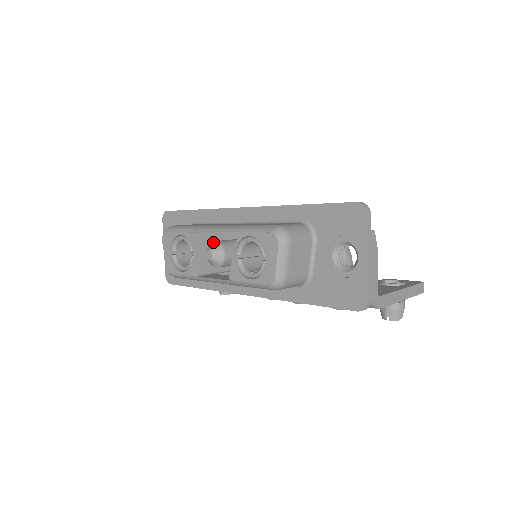
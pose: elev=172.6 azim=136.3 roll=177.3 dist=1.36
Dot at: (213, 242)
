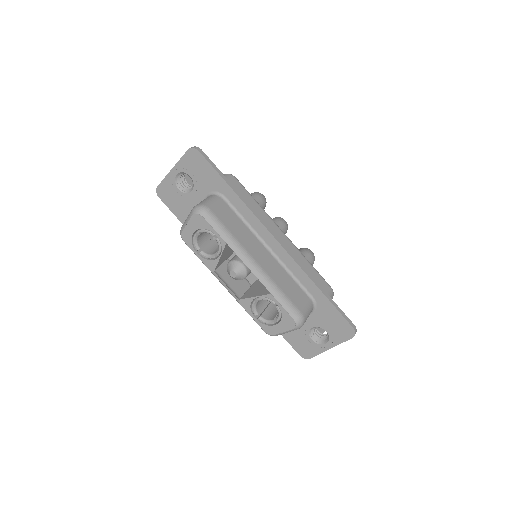
Dot at: (242, 265)
